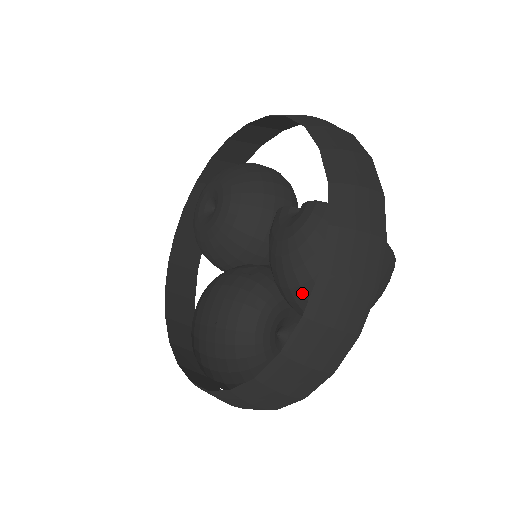
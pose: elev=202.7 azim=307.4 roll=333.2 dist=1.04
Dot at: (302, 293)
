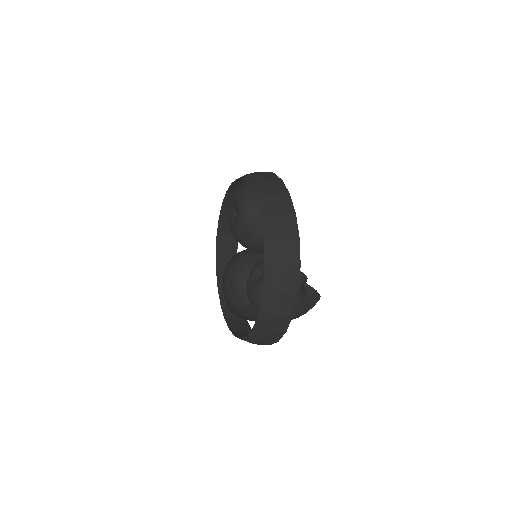
Dot at: occluded
